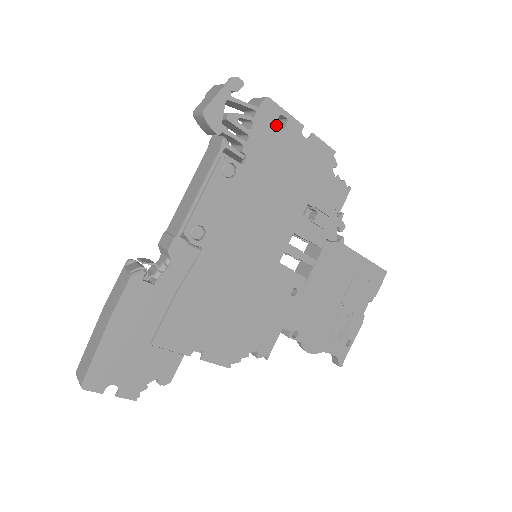
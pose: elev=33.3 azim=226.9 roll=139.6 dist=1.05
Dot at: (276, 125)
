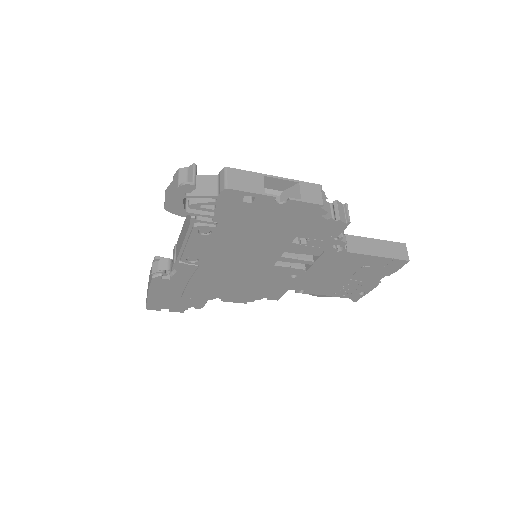
Dot at: (242, 202)
